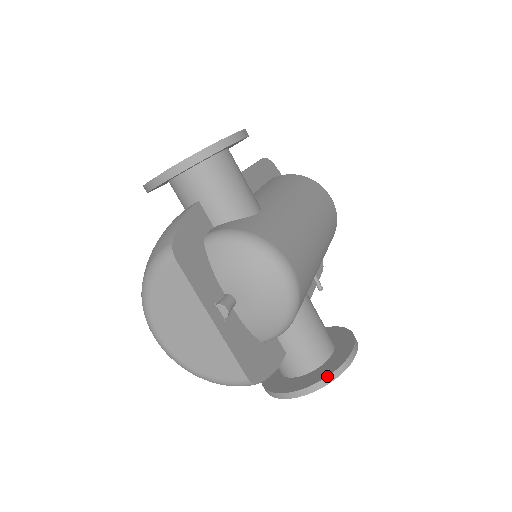
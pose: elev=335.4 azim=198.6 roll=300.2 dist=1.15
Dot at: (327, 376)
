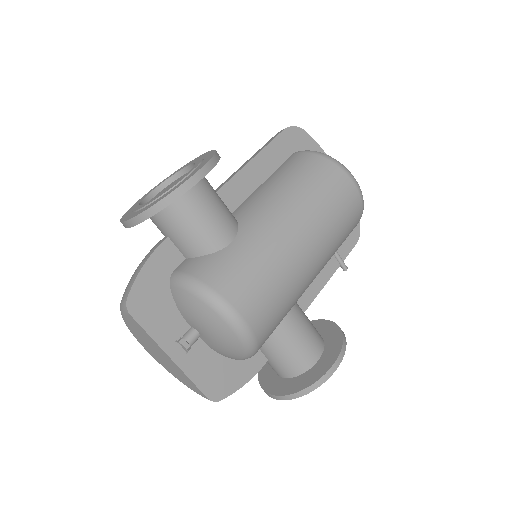
Dot at: (297, 392)
